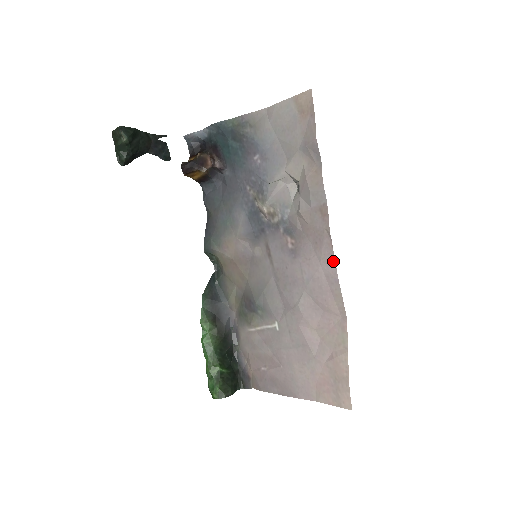
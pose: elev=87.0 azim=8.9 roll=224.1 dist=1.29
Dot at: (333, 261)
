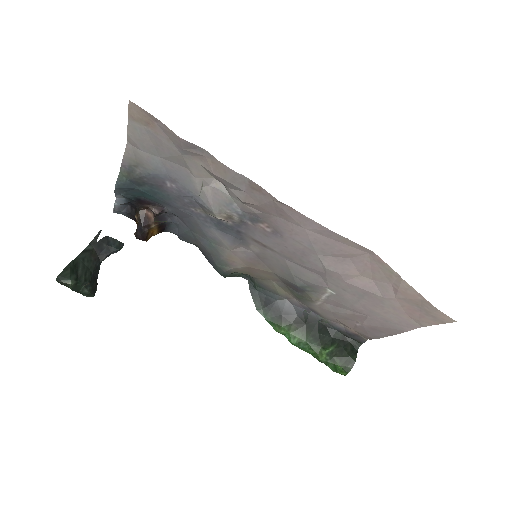
Dot at: (309, 220)
